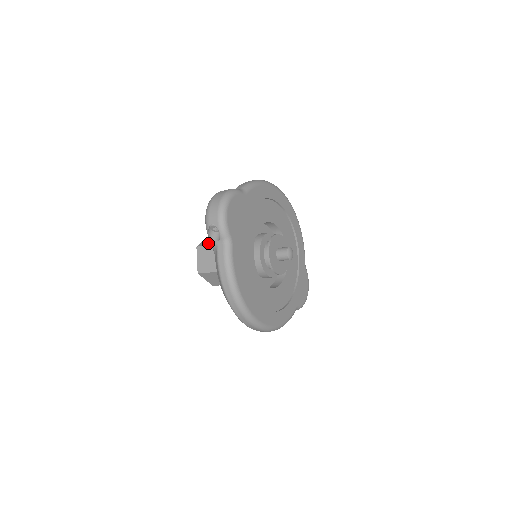
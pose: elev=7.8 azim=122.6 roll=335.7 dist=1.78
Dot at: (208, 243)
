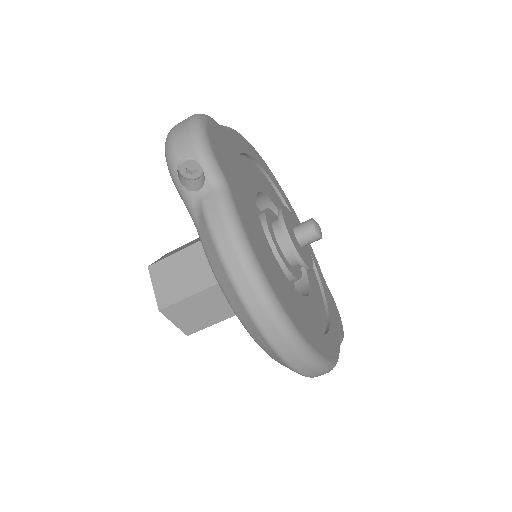
Dot at: (168, 255)
